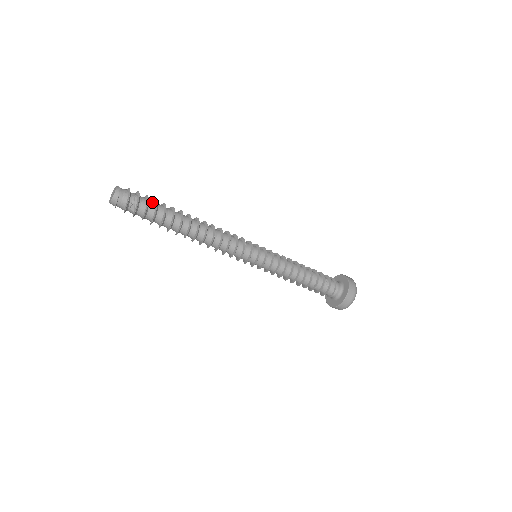
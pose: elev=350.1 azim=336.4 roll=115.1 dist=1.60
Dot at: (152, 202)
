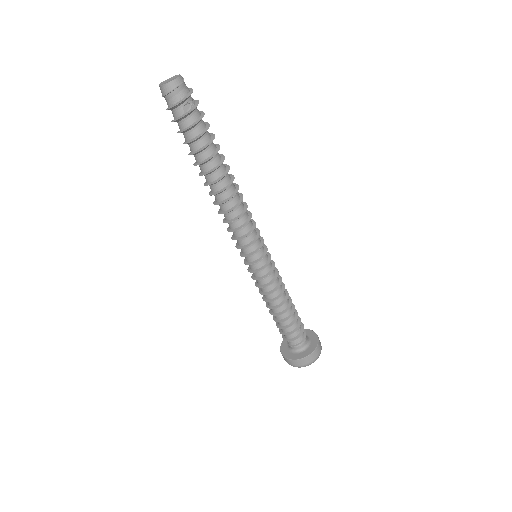
Dot at: (202, 120)
